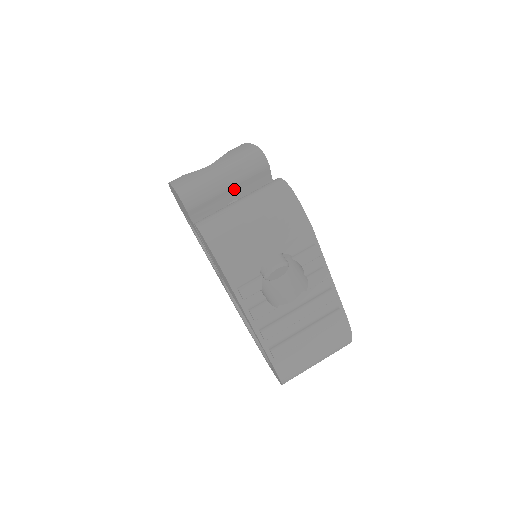
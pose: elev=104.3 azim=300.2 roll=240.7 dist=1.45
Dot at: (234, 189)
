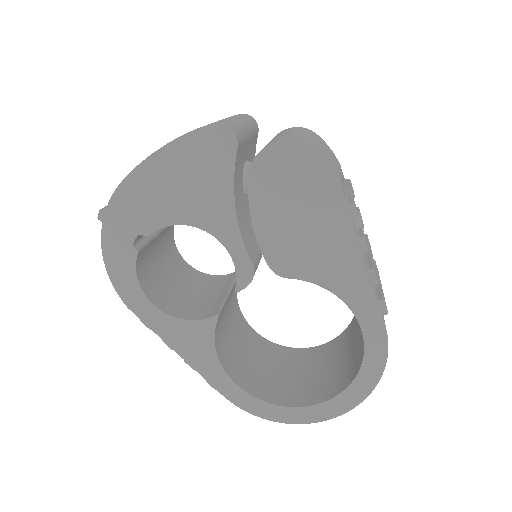
Dot at: (249, 142)
